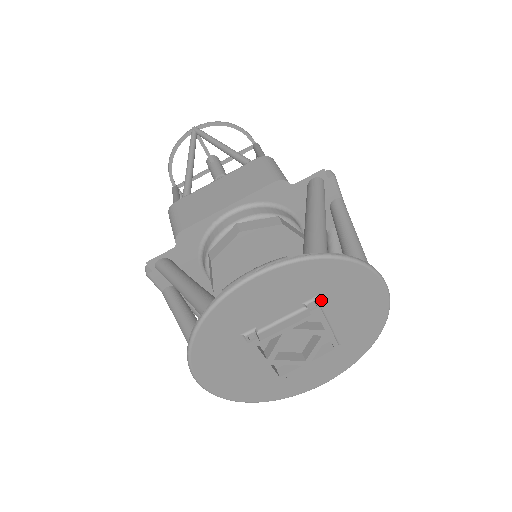
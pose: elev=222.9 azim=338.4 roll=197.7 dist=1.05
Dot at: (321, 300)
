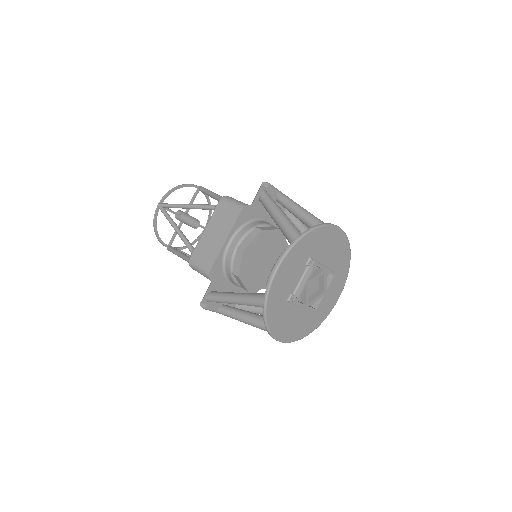
Dot at: (313, 257)
